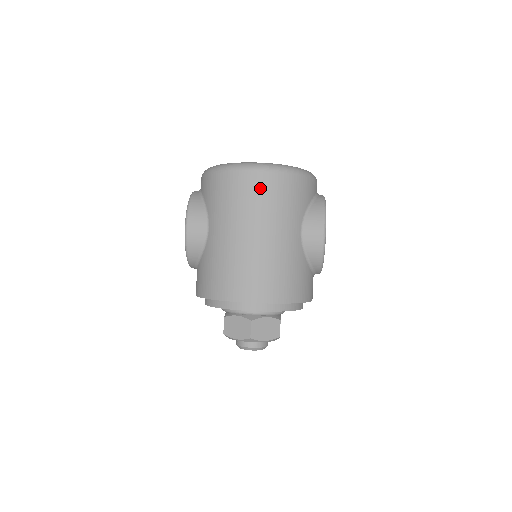
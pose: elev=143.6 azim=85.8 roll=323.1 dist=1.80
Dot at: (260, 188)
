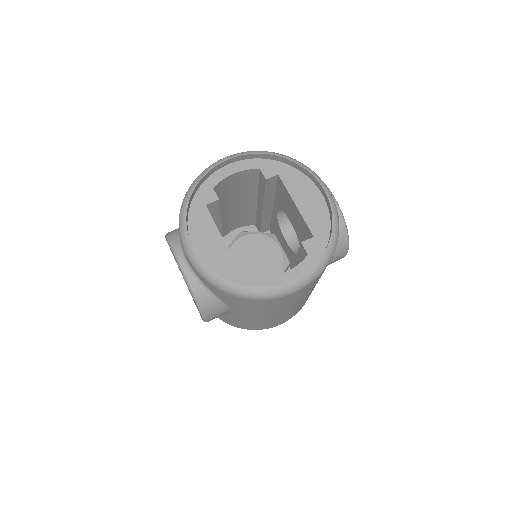
Dot at: (300, 294)
